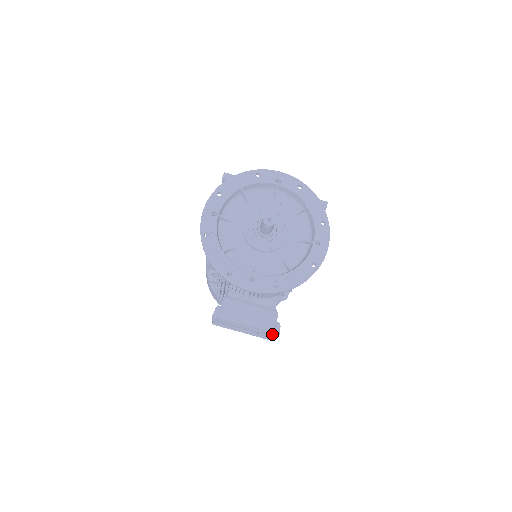
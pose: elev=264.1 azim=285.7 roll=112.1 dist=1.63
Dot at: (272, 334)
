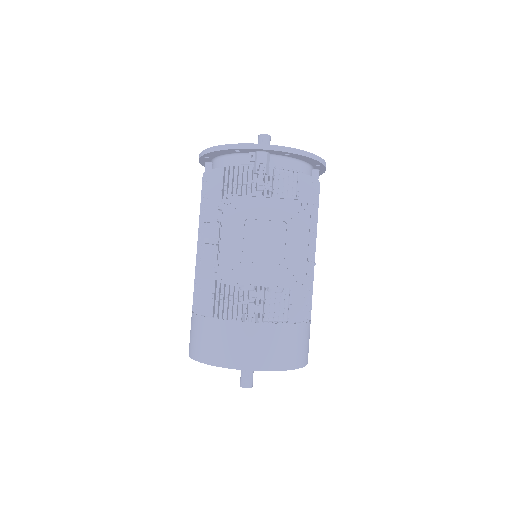
Dot at: (304, 230)
